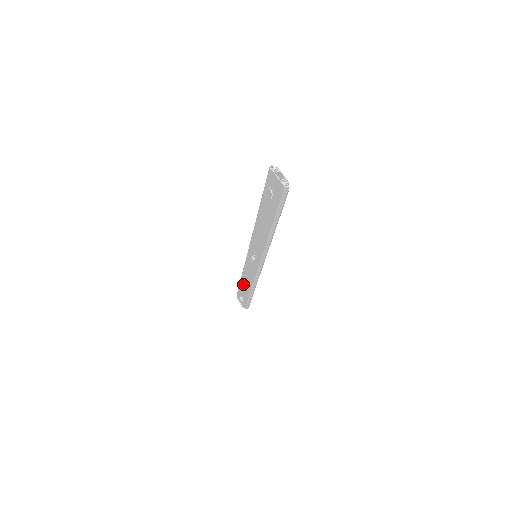
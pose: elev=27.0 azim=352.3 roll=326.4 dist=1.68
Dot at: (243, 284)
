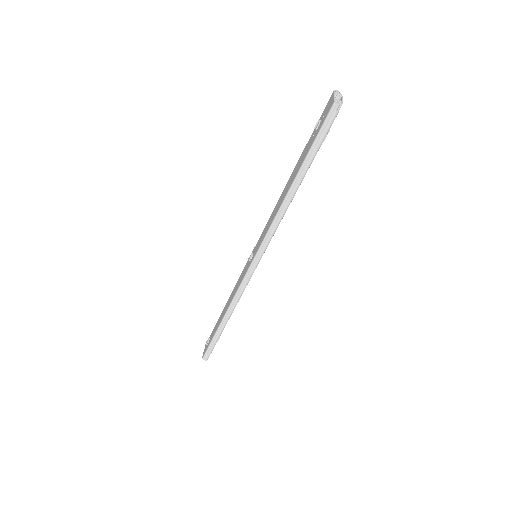
Dot at: (222, 313)
